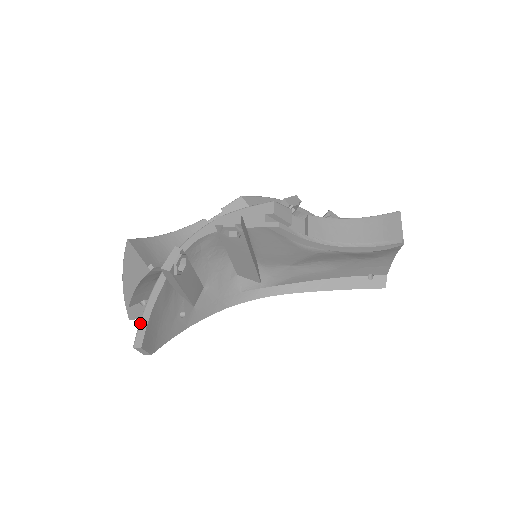
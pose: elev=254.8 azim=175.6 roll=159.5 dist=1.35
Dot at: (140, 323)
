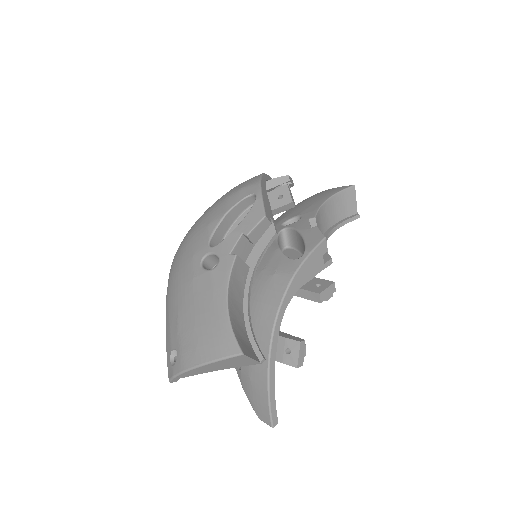
Dot at: (271, 409)
